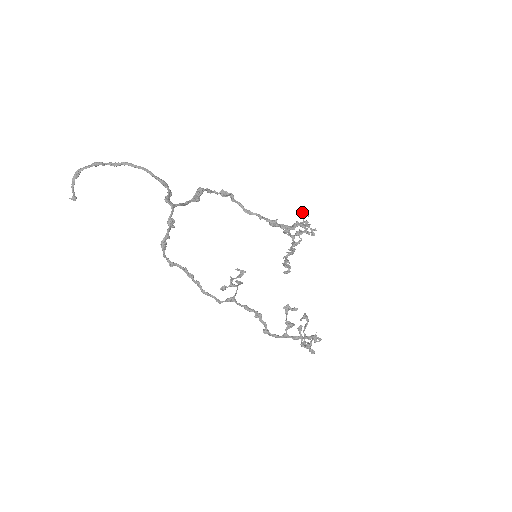
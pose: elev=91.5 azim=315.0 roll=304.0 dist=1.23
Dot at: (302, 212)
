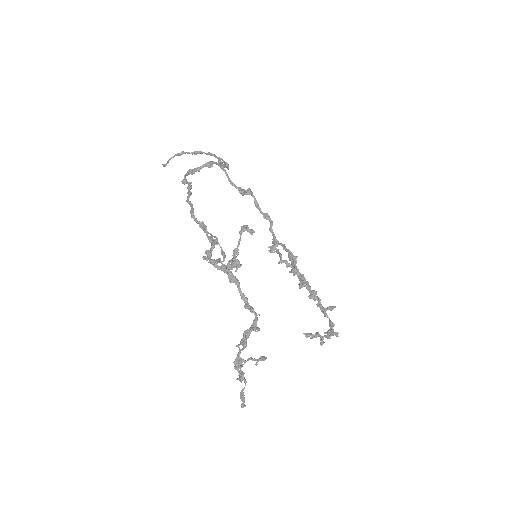
Dot at: (332, 306)
